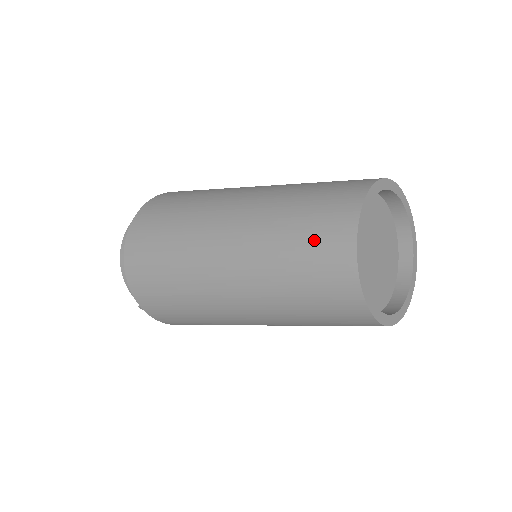
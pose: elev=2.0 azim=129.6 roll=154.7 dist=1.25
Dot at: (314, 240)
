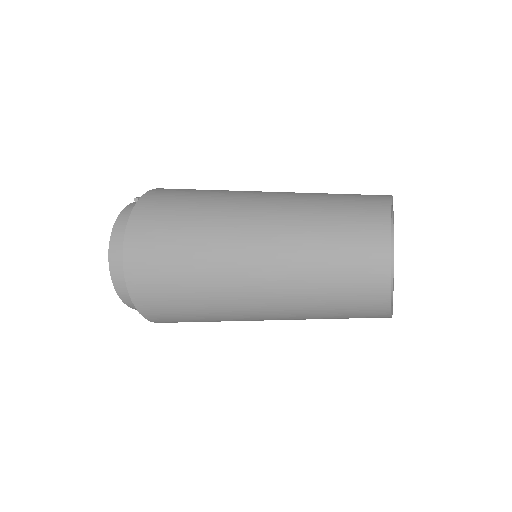
Dot at: (350, 283)
